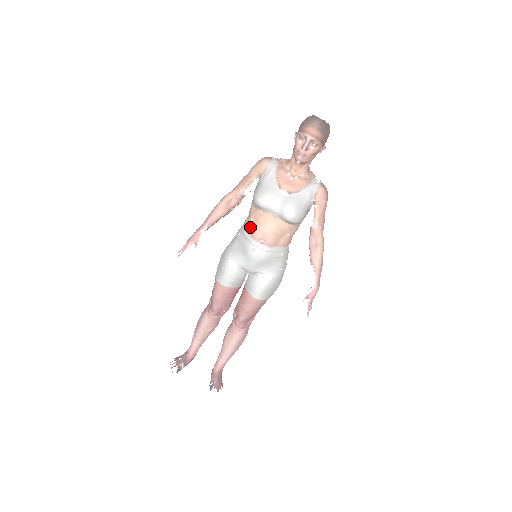
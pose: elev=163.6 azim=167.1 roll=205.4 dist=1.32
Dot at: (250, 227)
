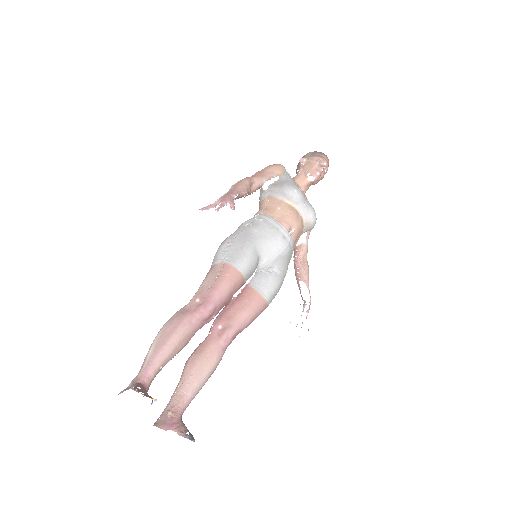
Dot at: (278, 215)
